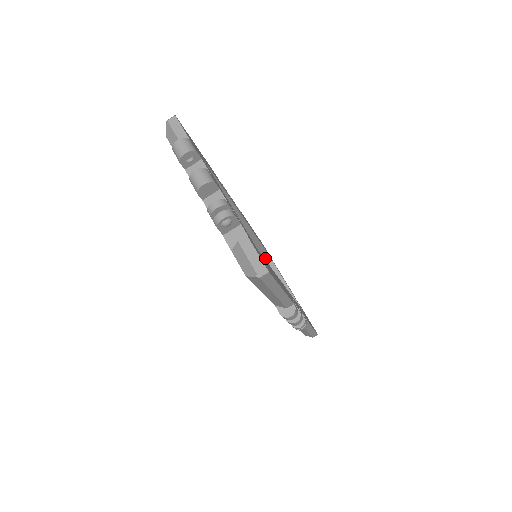
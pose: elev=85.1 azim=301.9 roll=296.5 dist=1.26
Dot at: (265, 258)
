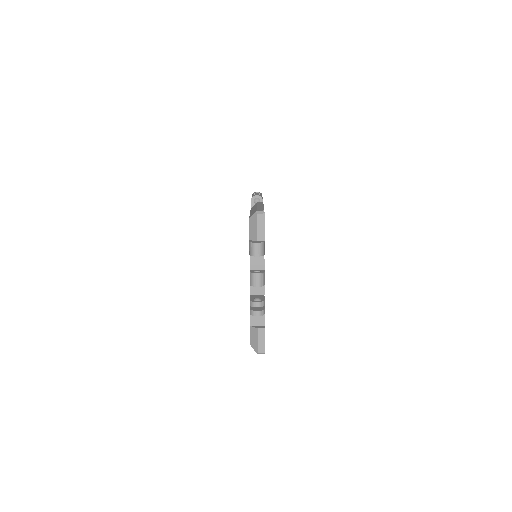
Dot at: occluded
